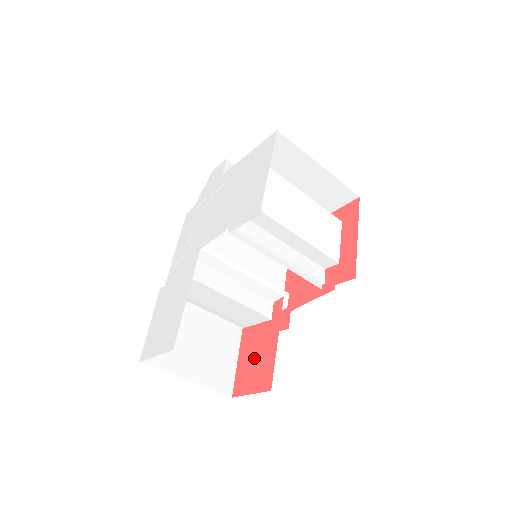
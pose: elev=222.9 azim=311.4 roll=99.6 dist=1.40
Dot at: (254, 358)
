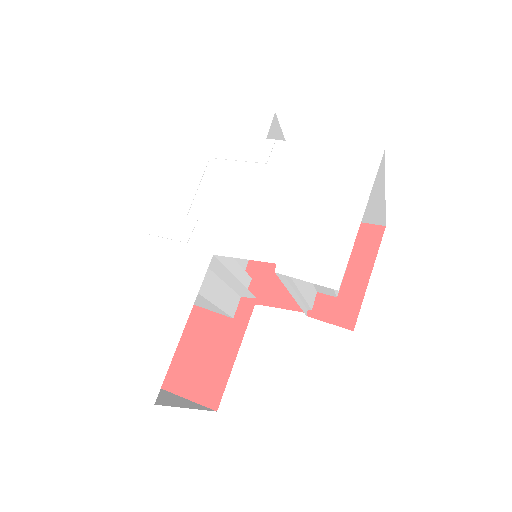
Dot at: (199, 355)
